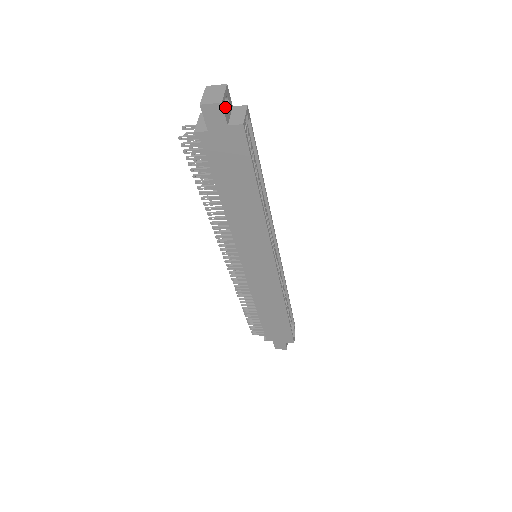
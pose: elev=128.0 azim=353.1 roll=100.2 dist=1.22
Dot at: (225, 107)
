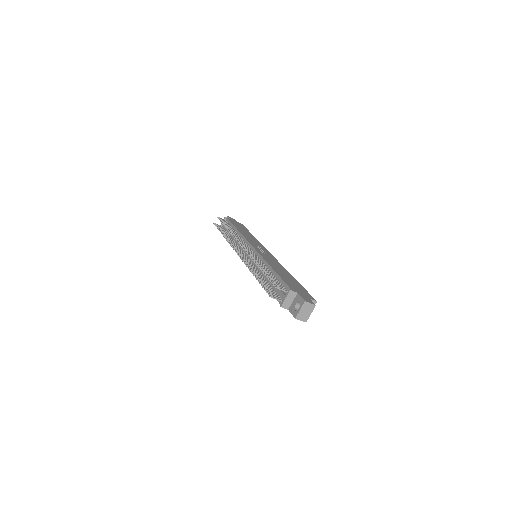
Dot at: occluded
